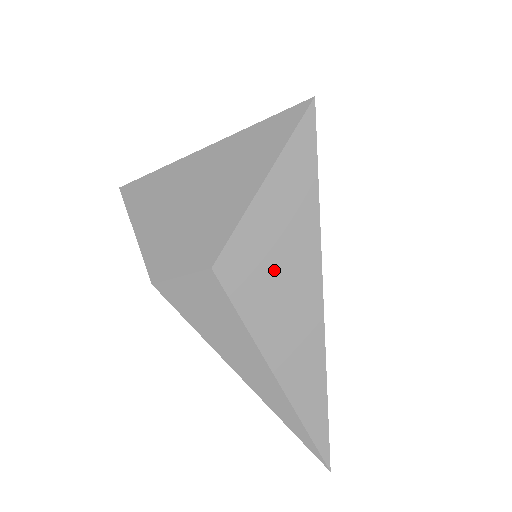
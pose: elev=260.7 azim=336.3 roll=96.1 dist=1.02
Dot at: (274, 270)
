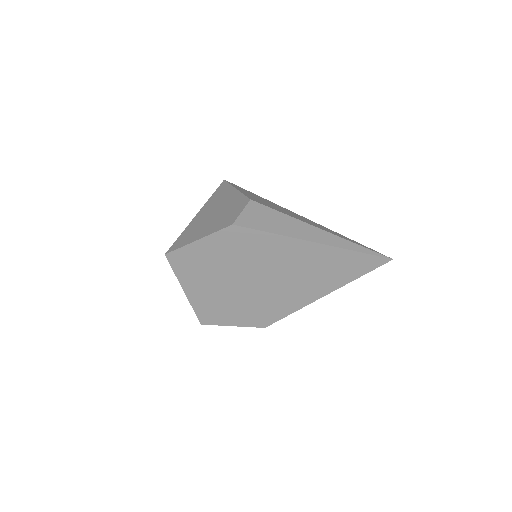
Dot at: (271, 205)
